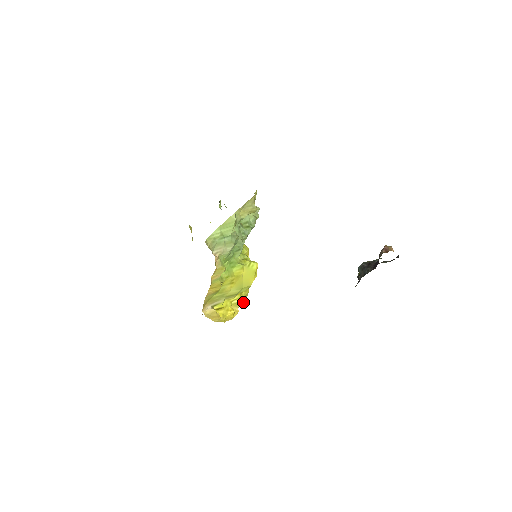
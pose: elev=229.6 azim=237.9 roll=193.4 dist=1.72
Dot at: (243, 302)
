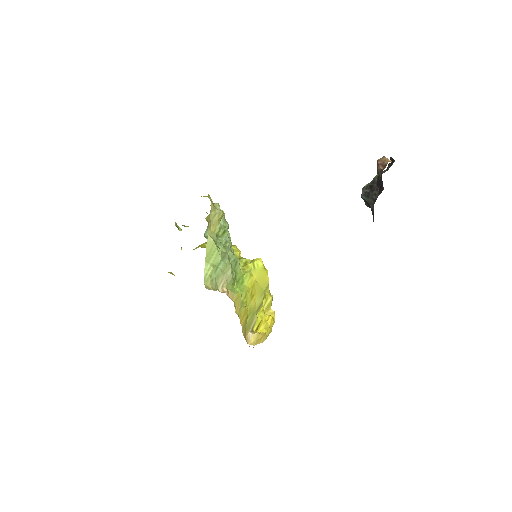
Dot at: (271, 300)
